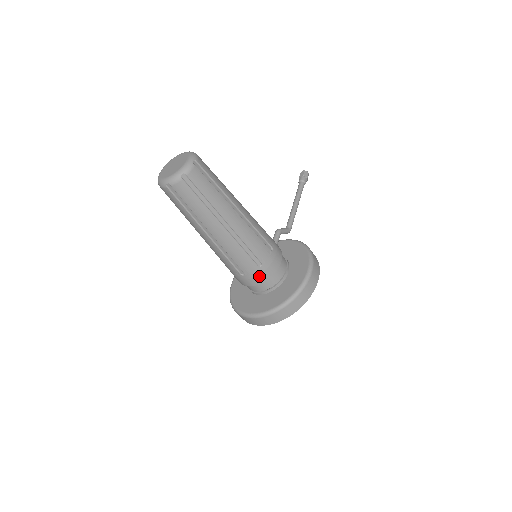
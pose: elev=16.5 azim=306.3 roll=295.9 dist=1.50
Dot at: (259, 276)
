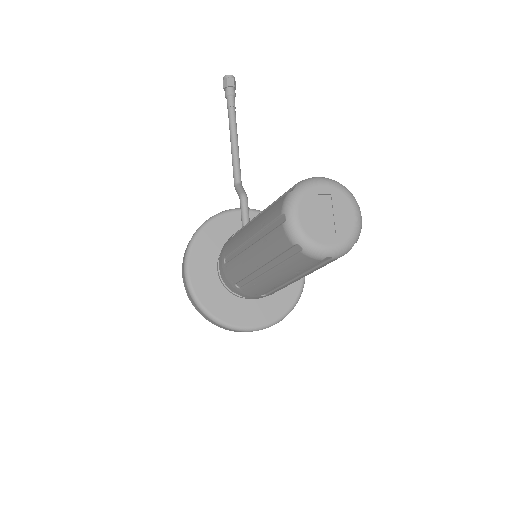
Dot at: occluded
